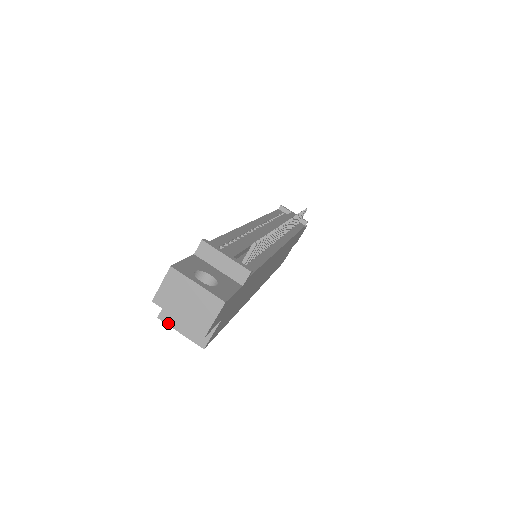
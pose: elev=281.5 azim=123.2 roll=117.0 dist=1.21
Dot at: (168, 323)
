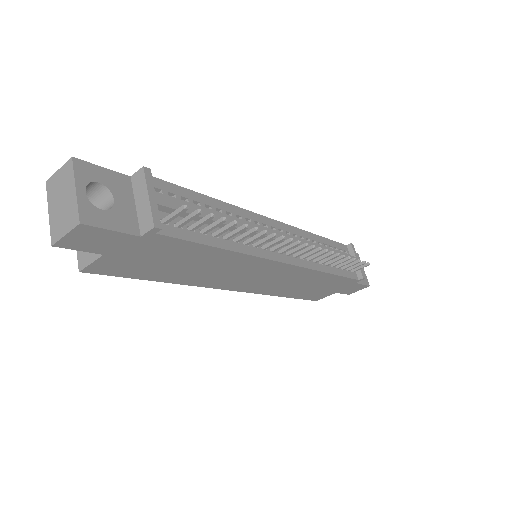
Dot at: occluded
